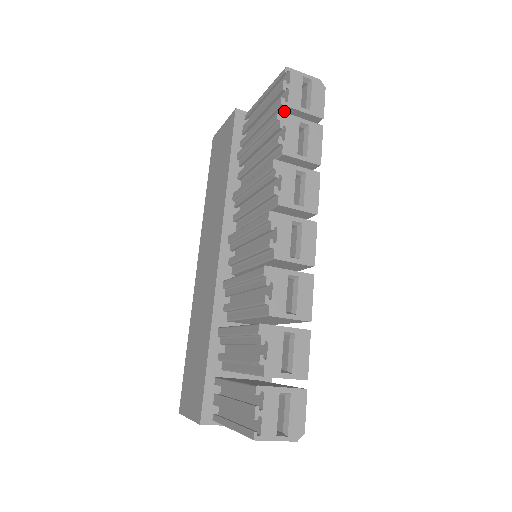
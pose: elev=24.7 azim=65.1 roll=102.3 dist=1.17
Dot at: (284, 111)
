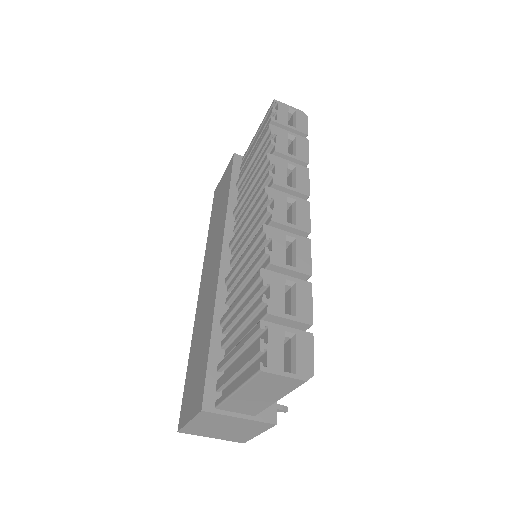
Dot at: occluded
